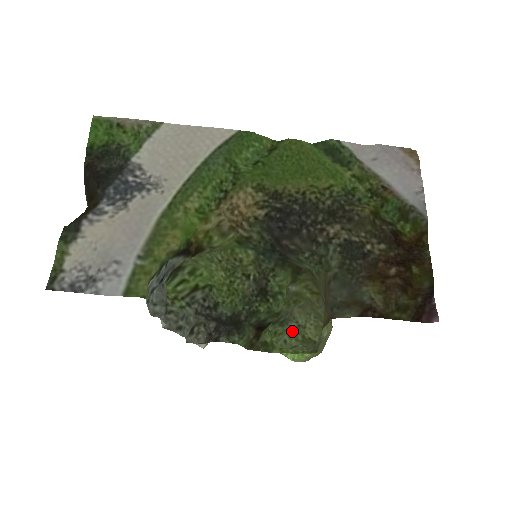
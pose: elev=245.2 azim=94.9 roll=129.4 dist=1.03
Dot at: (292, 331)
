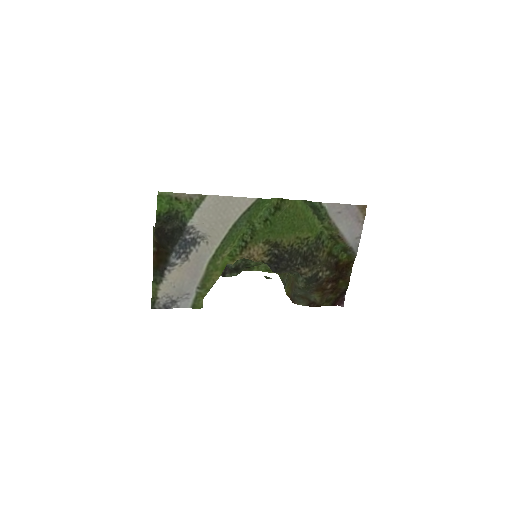
Dot at: occluded
